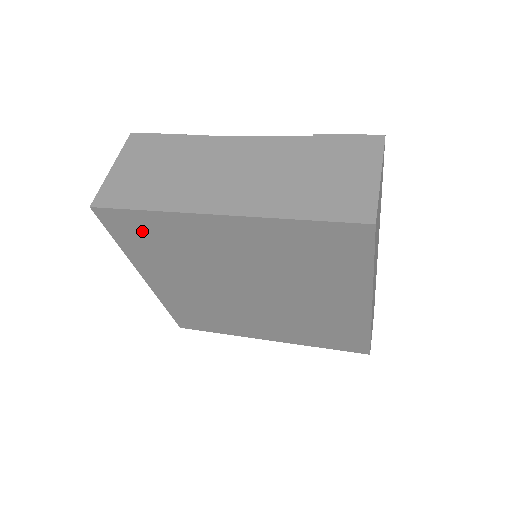
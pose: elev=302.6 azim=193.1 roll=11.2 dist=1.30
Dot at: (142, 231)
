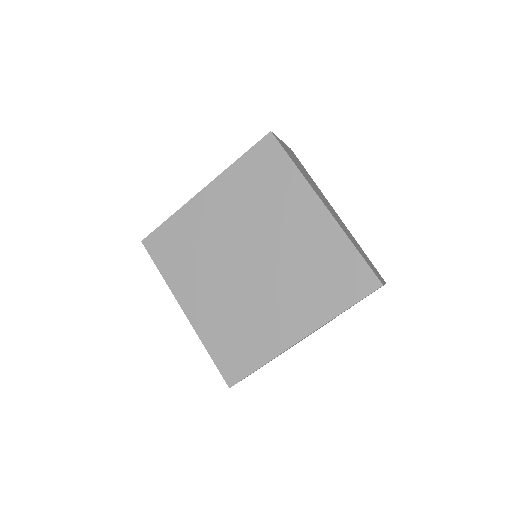
Dot at: (170, 243)
